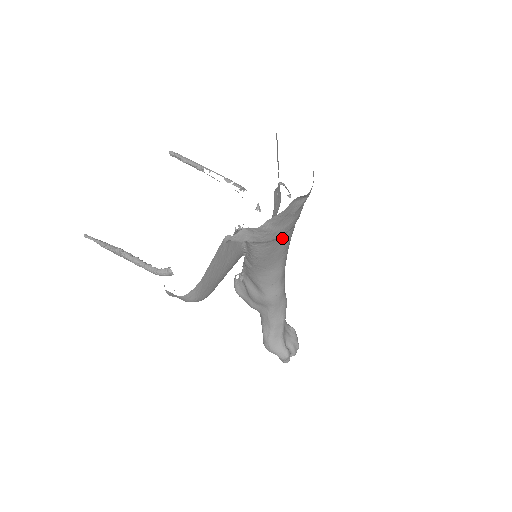
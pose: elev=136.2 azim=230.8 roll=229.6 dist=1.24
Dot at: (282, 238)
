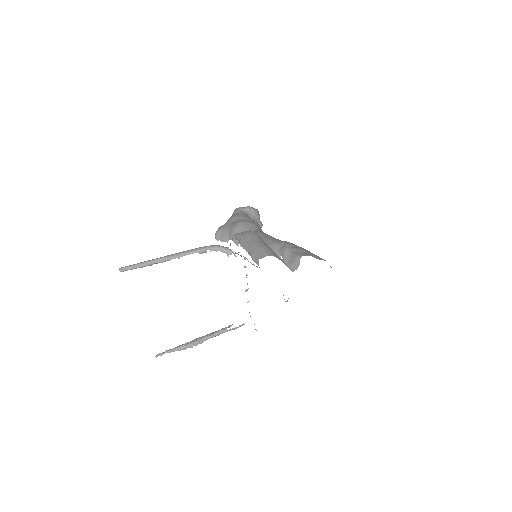
Dot at: occluded
